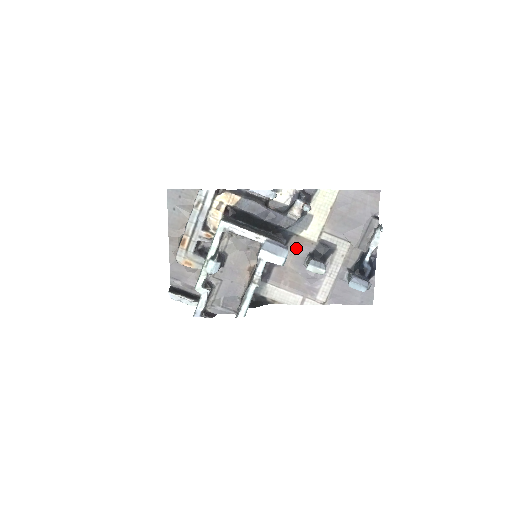
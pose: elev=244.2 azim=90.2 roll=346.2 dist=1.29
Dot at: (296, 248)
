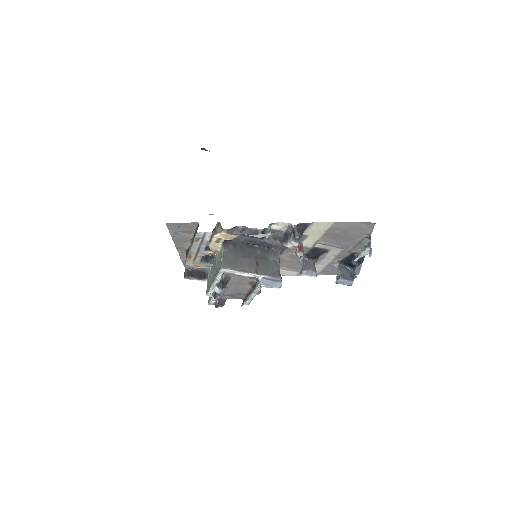
Dot at: (292, 250)
